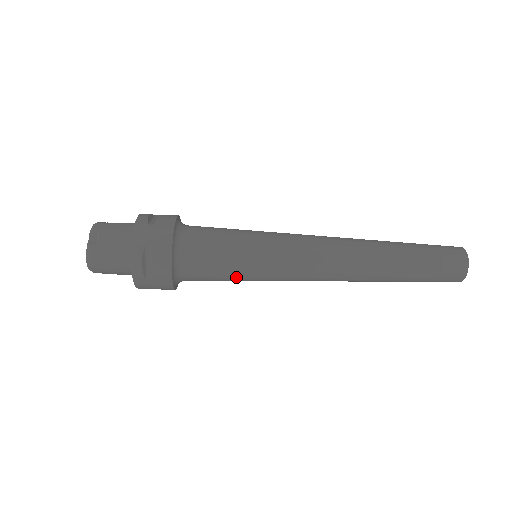
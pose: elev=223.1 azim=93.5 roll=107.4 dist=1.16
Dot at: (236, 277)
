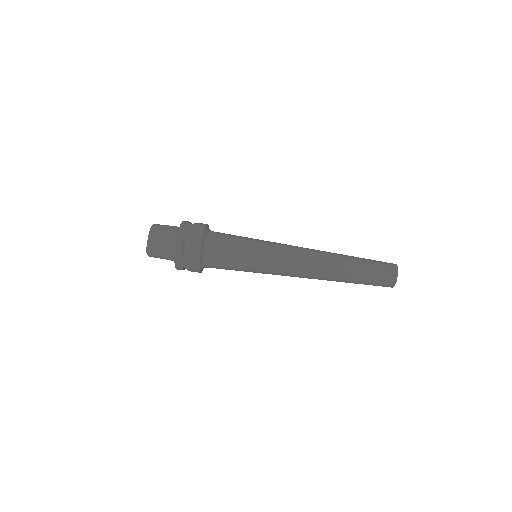
Dot at: (245, 241)
